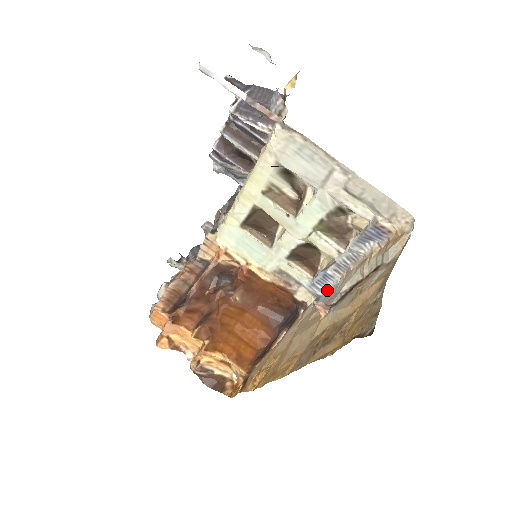
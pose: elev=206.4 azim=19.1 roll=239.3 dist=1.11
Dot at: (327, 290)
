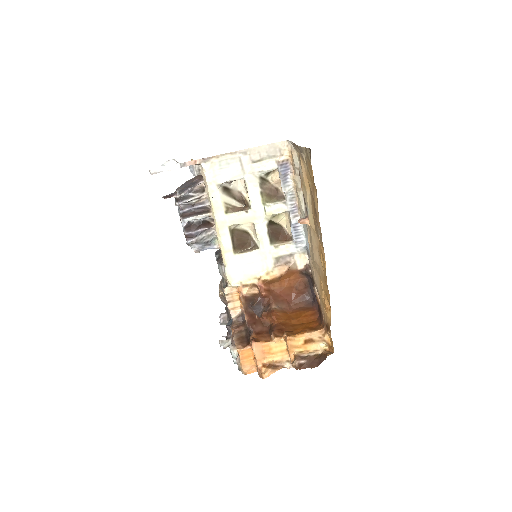
Dot at: (304, 235)
